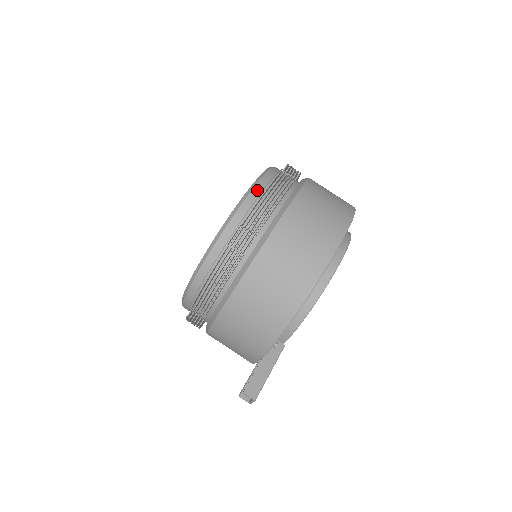
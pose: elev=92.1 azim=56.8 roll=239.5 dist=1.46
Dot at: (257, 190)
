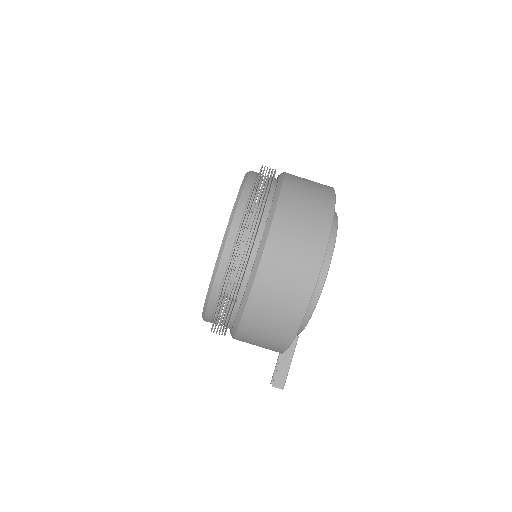
Dot at: (232, 235)
